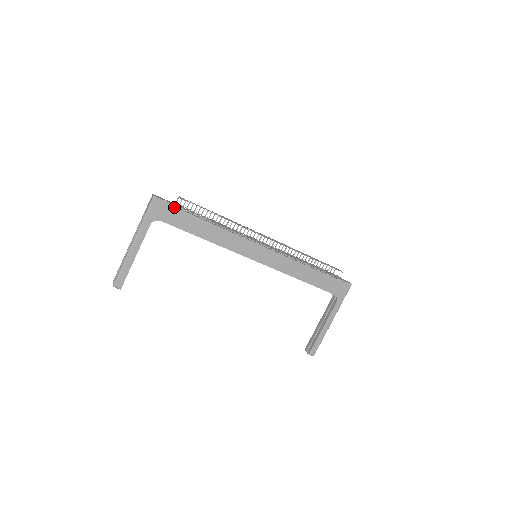
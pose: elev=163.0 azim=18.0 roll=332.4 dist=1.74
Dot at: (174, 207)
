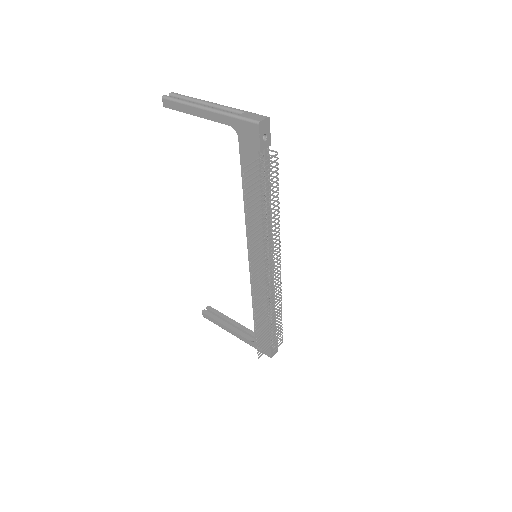
Dot at: (258, 152)
